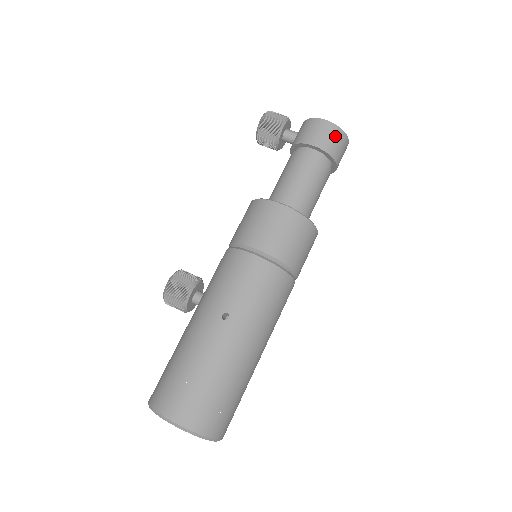
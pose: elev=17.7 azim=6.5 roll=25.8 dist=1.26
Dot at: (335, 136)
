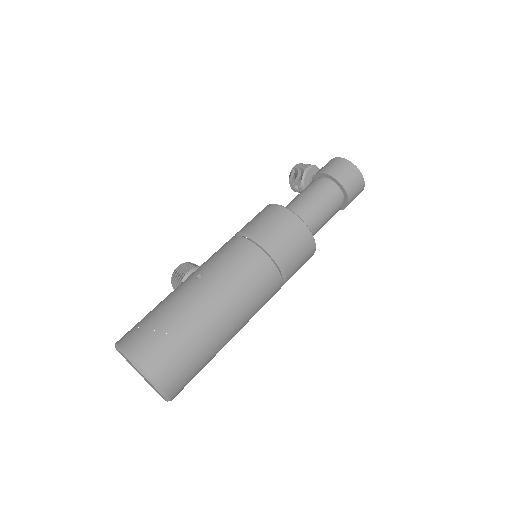
Dot at: (345, 167)
